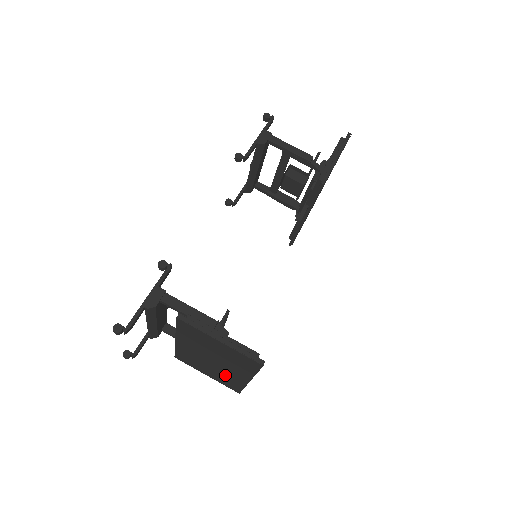
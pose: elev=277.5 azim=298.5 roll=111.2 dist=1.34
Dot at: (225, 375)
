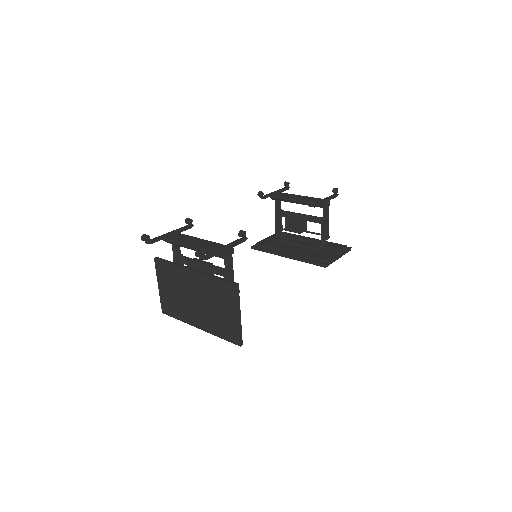
Dot at: (182, 307)
